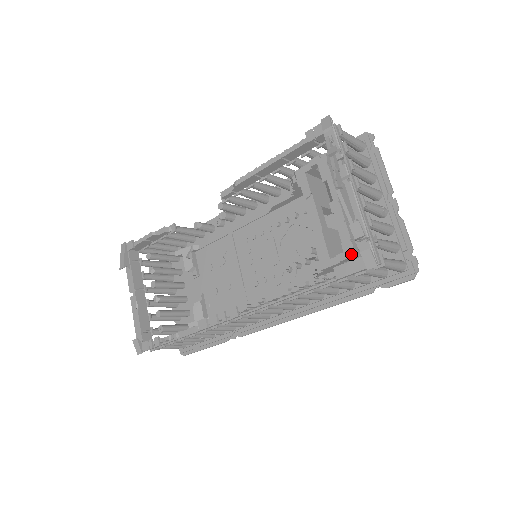
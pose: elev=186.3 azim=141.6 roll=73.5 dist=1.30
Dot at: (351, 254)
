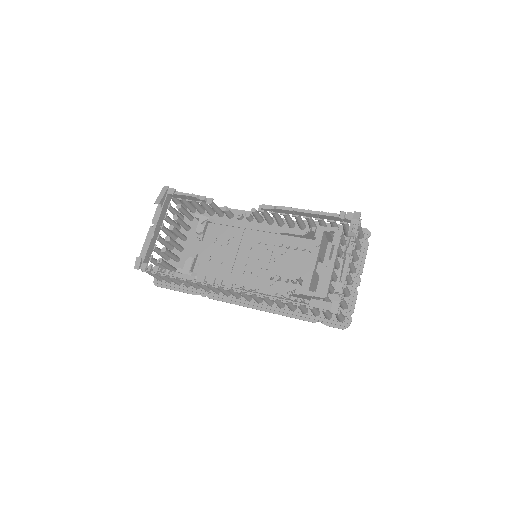
Dot at: (324, 296)
